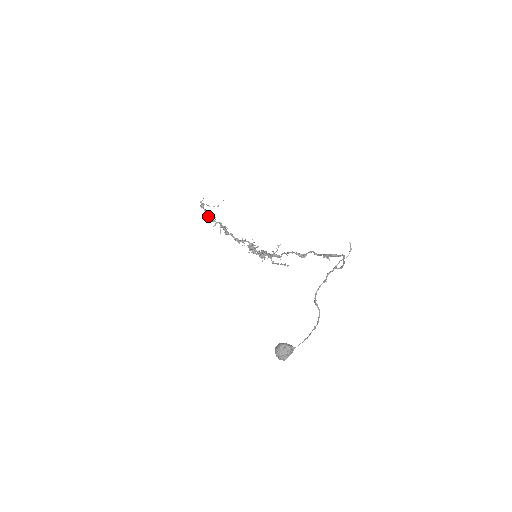
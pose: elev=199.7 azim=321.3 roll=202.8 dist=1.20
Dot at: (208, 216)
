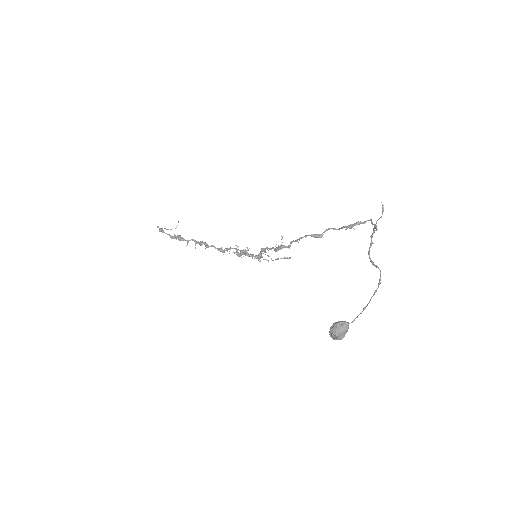
Dot at: (173, 238)
